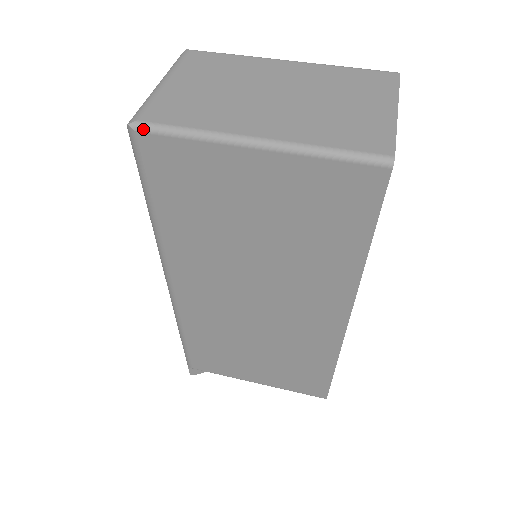
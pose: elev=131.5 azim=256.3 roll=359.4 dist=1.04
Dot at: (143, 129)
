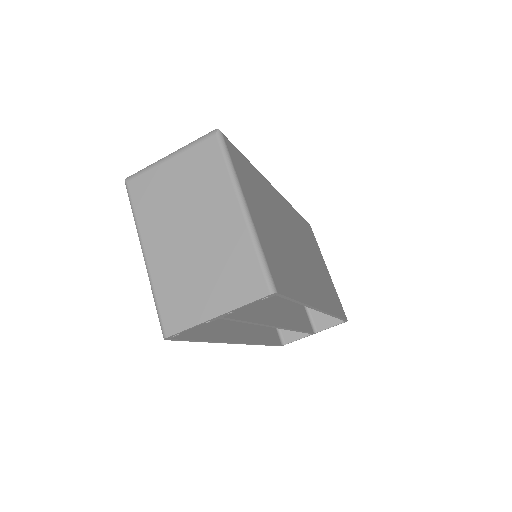
Dot at: (127, 190)
